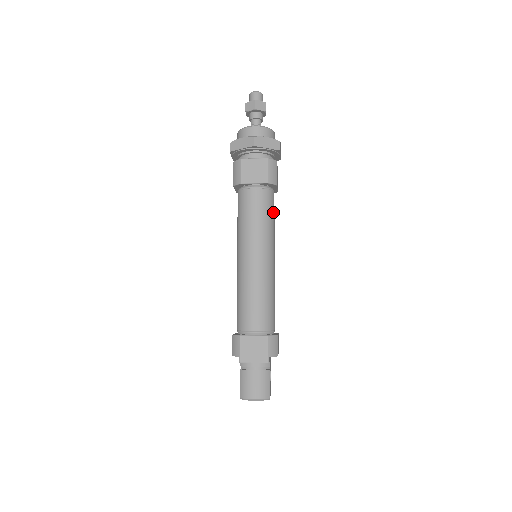
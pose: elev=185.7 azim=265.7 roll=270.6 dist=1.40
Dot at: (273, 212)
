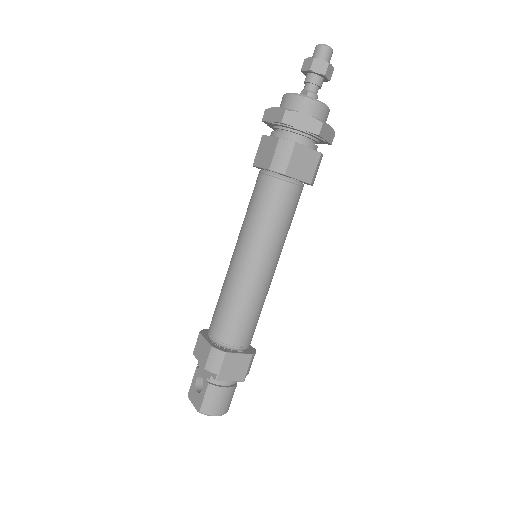
Dot at: occluded
